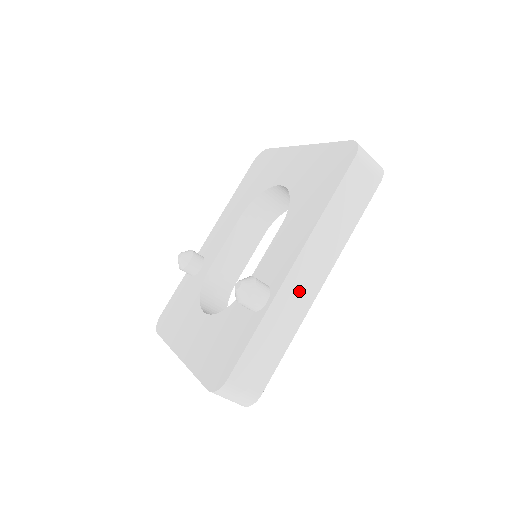
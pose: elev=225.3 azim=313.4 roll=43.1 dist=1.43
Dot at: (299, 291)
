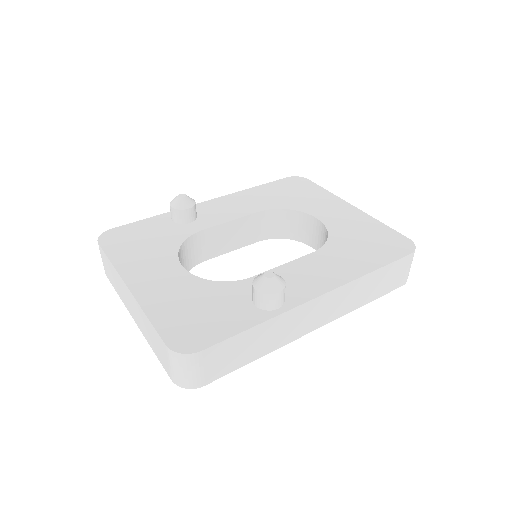
Dot at: (303, 320)
